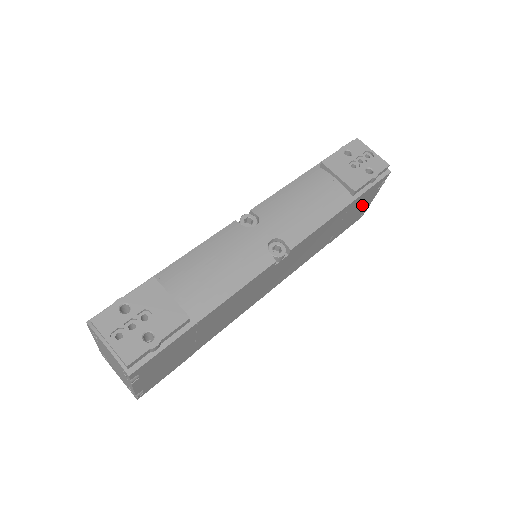
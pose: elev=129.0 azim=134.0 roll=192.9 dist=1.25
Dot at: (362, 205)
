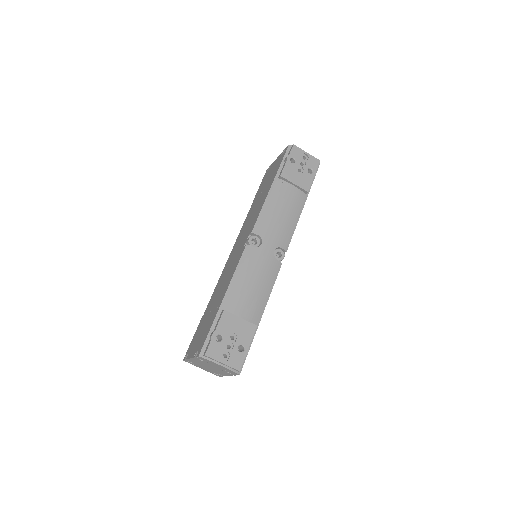
Dot at: occluded
